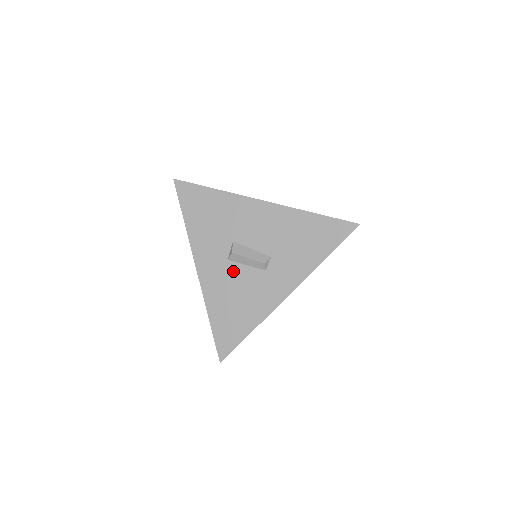
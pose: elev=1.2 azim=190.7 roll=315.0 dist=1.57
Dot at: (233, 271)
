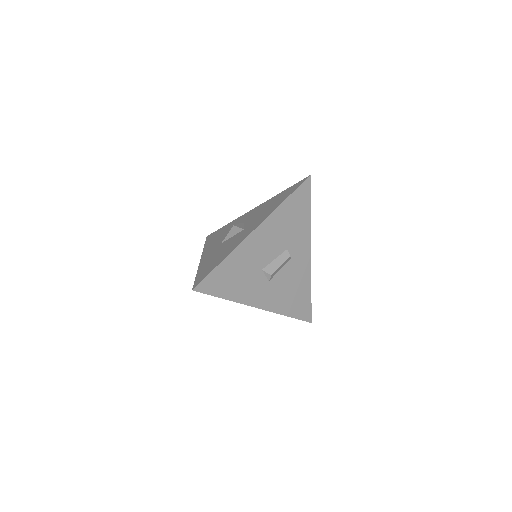
Dot at: (277, 282)
